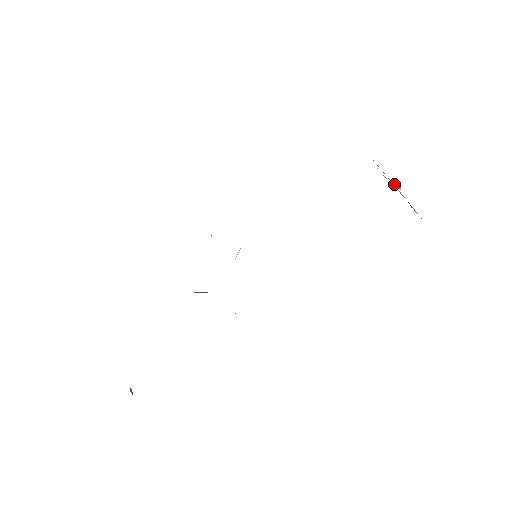
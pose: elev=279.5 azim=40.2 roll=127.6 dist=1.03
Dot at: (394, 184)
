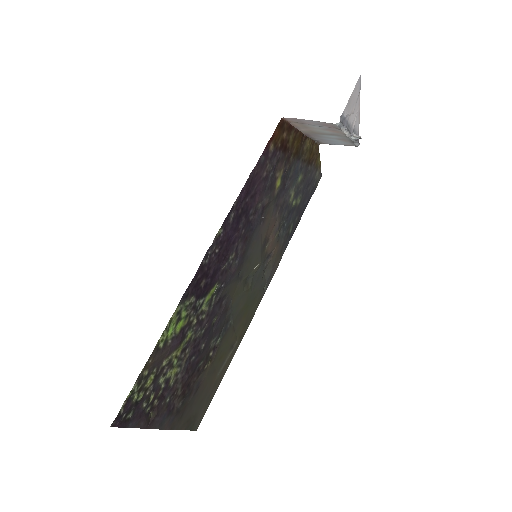
Dot at: (352, 138)
